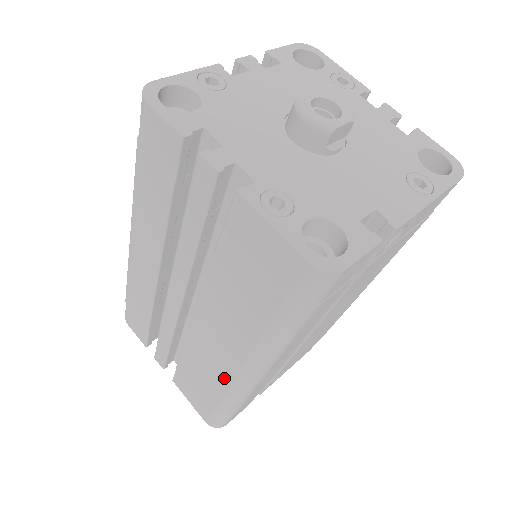
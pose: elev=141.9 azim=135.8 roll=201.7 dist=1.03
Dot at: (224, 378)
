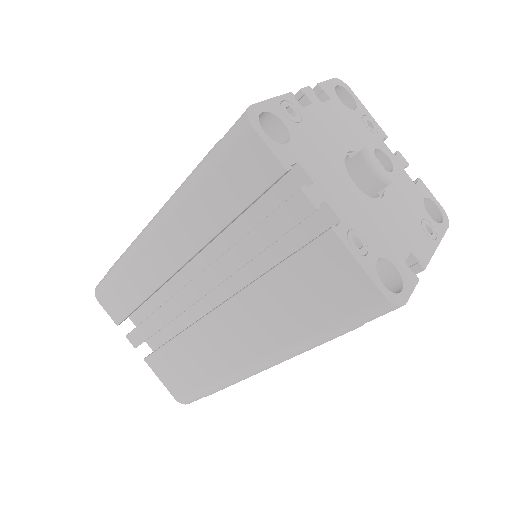
Dot at: (227, 366)
